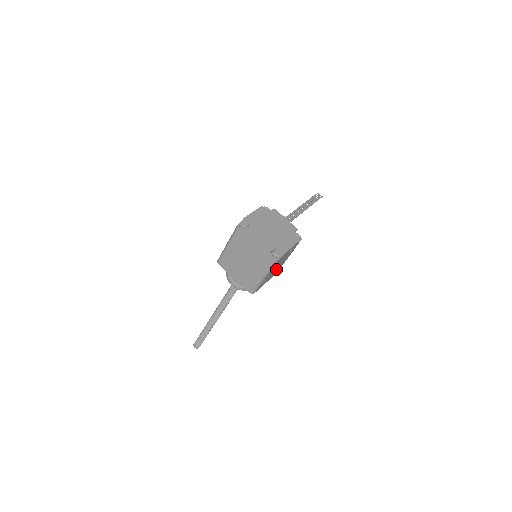
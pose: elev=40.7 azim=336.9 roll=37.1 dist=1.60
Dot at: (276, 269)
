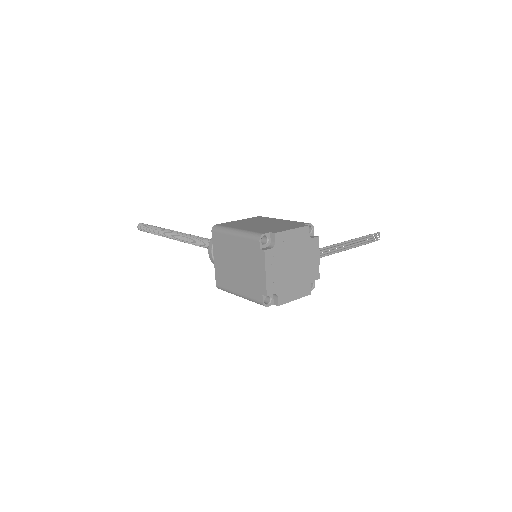
Dot at: occluded
